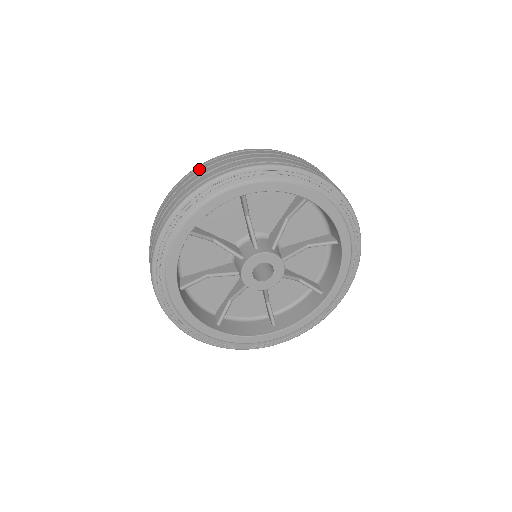
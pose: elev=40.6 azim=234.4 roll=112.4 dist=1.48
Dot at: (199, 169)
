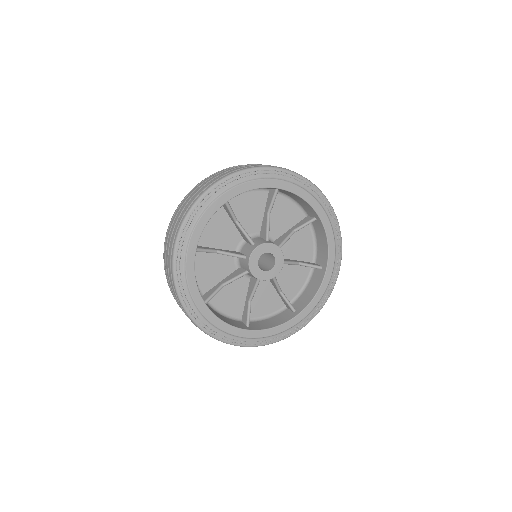
Dot at: occluded
